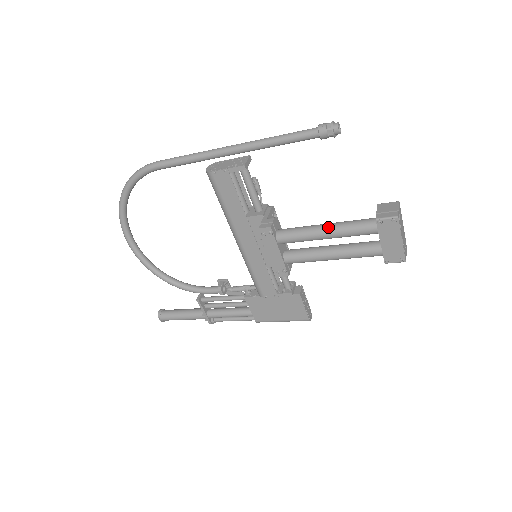
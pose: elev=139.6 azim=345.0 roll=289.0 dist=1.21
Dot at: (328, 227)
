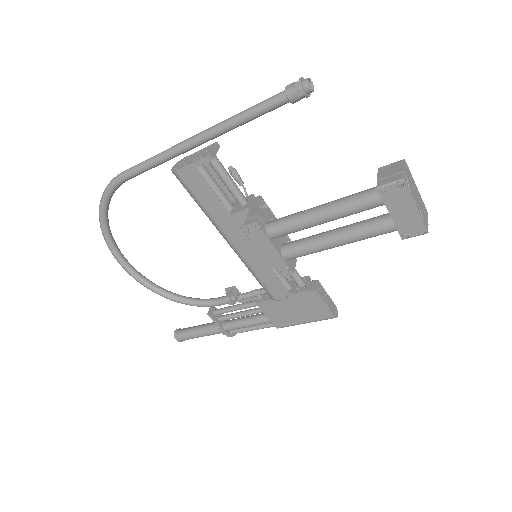
Dot at: (323, 208)
